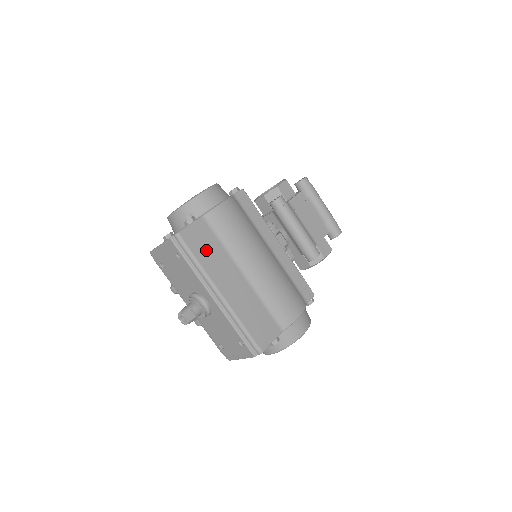
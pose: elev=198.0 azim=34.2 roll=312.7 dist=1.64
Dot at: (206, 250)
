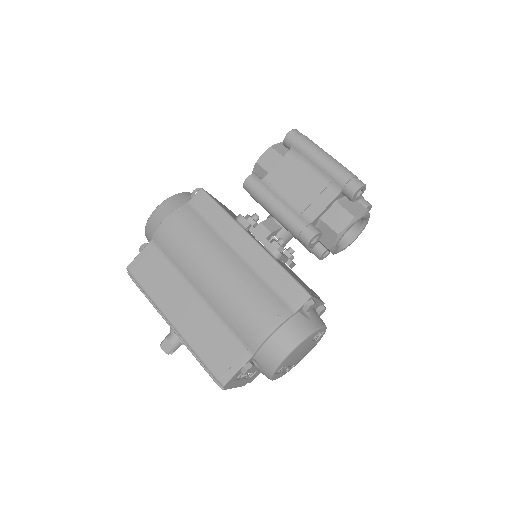
Dot at: (155, 277)
